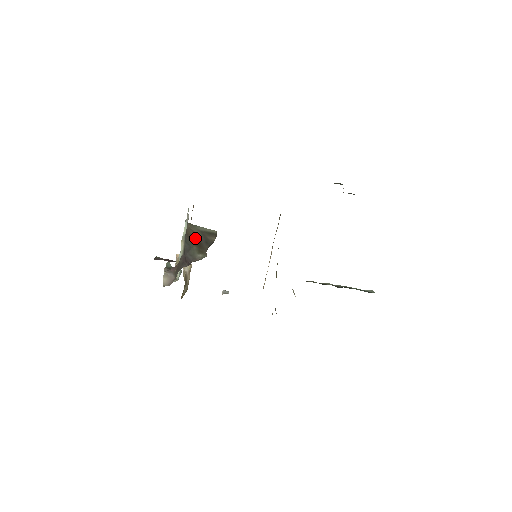
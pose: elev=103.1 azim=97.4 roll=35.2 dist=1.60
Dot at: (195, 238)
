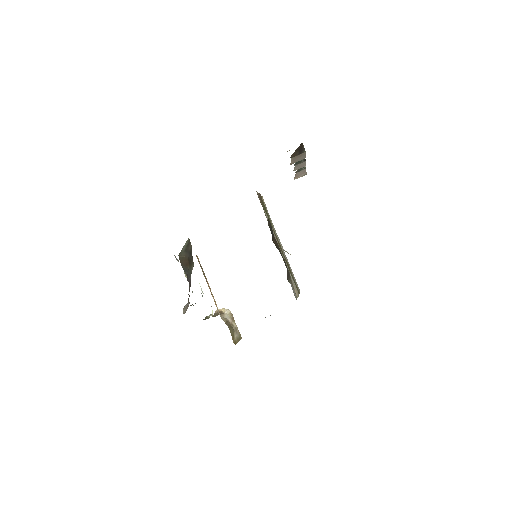
Dot at: (185, 260)
